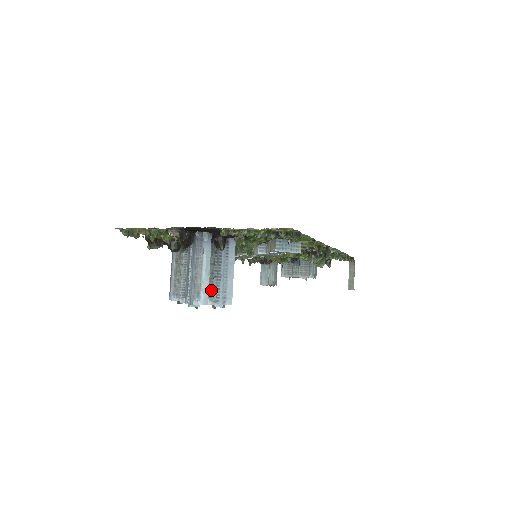
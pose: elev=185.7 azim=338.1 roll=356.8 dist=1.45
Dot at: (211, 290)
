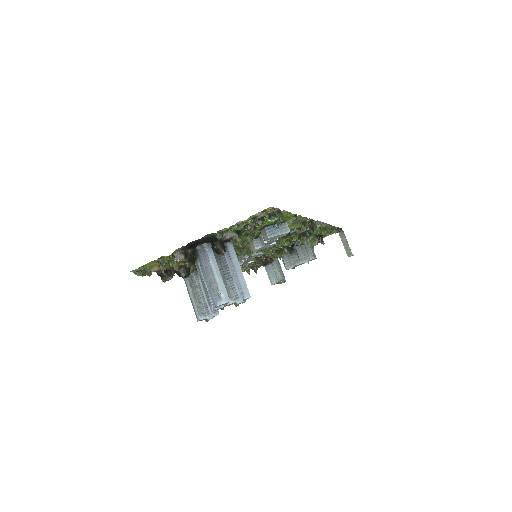
Dot at: (228, 291)
